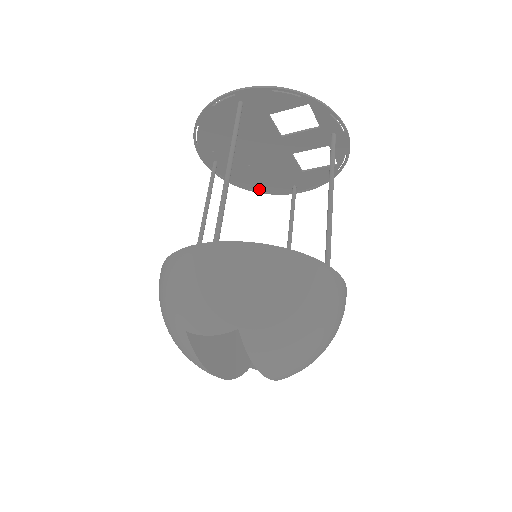
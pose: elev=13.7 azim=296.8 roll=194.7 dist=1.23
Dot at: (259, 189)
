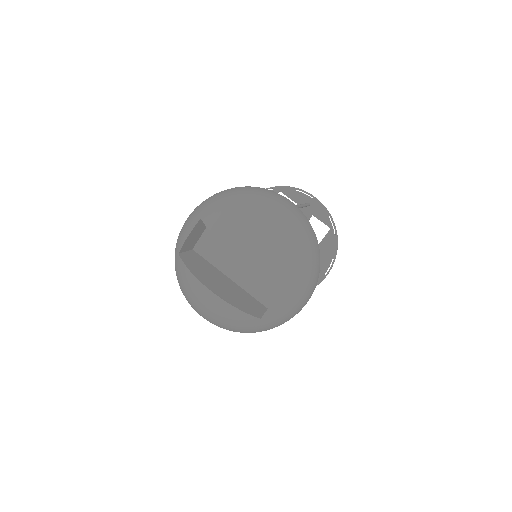
Dot at: occluded
